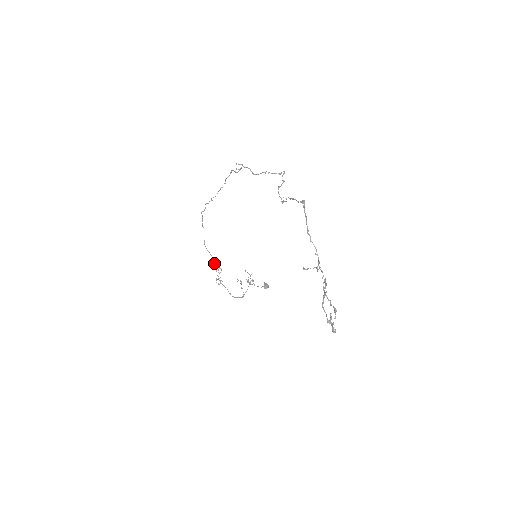
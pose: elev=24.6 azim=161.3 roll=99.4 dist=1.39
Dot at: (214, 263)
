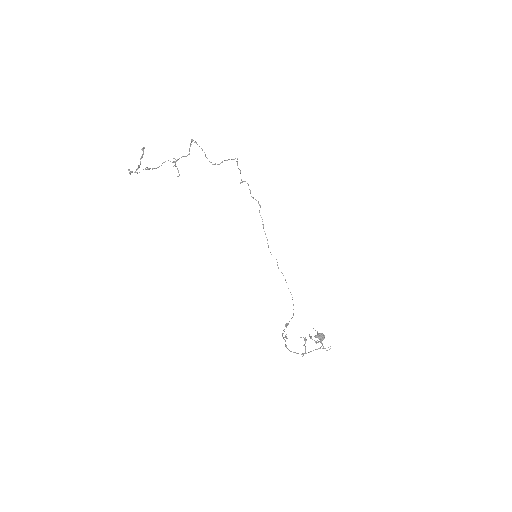
Dot at: occluded
